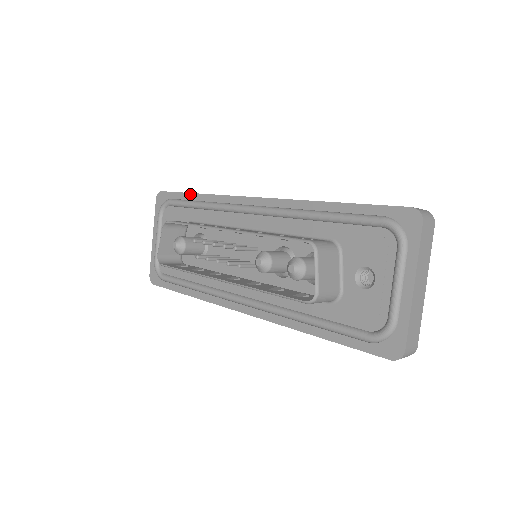
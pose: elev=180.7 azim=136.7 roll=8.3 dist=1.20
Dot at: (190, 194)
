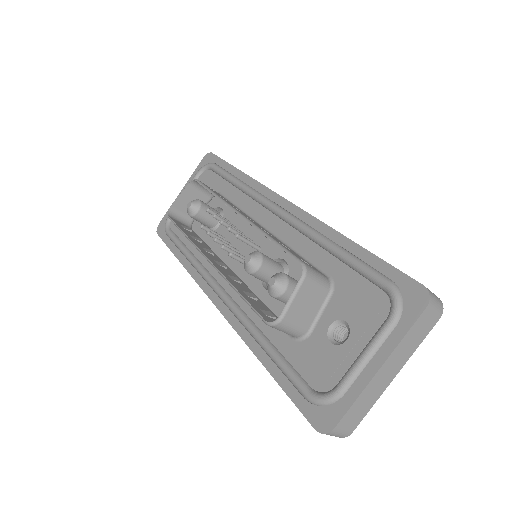
Dot at: (233, 167)
